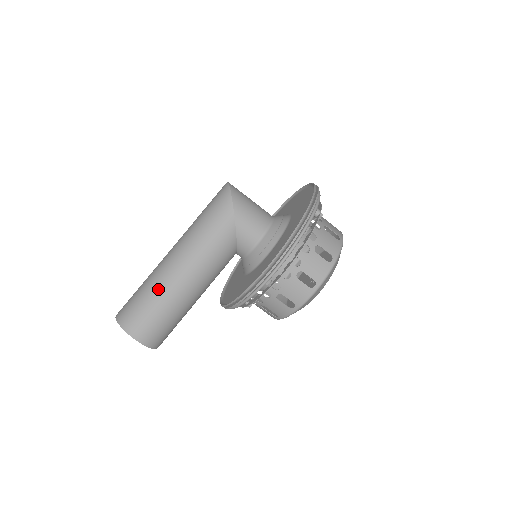
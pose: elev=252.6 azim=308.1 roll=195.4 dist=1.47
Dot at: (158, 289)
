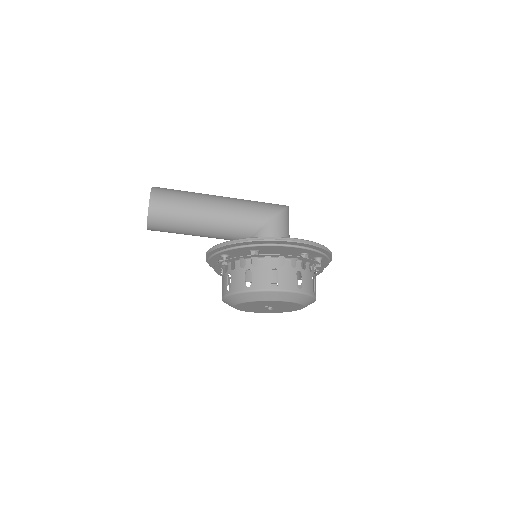
Dot at: (194, 197)
